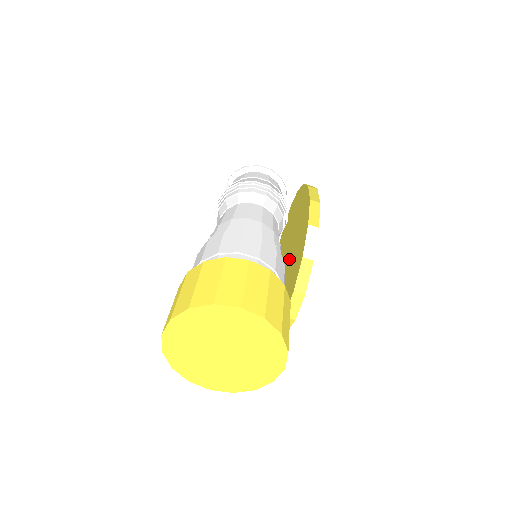
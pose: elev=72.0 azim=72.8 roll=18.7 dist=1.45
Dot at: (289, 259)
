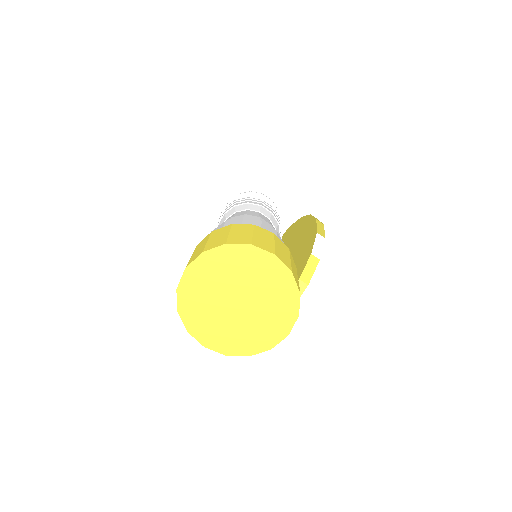
Dot at: occluded
